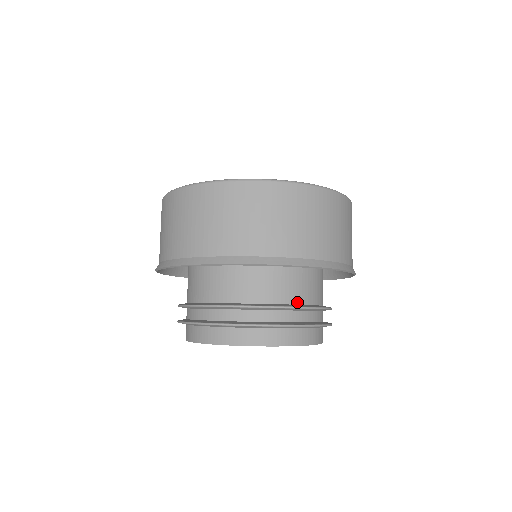
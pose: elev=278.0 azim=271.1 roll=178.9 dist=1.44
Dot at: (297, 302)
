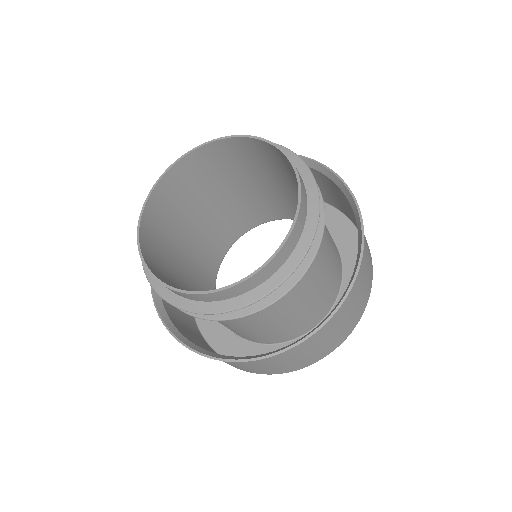
Dot at: occluded
